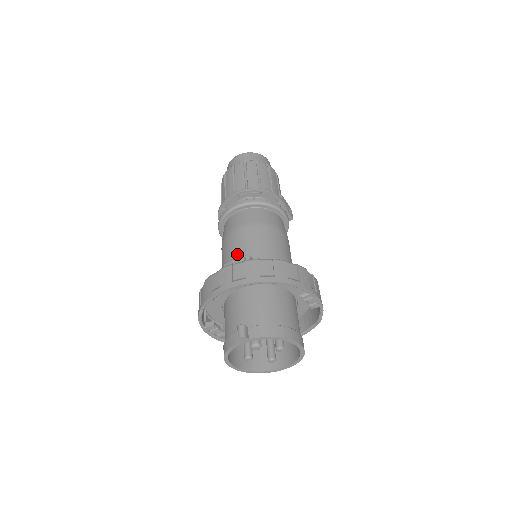
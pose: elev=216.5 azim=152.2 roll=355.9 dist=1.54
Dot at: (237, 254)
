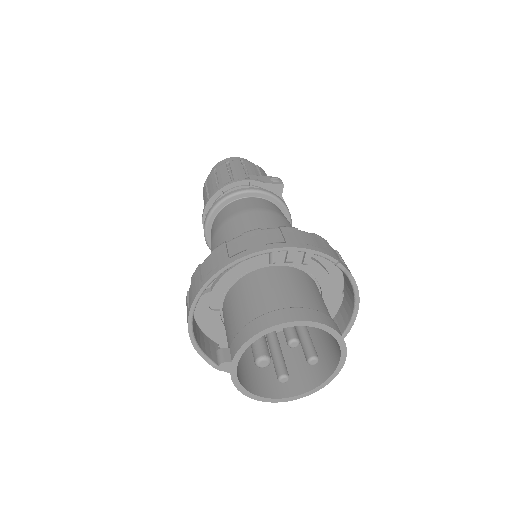
Dot at: occluded
